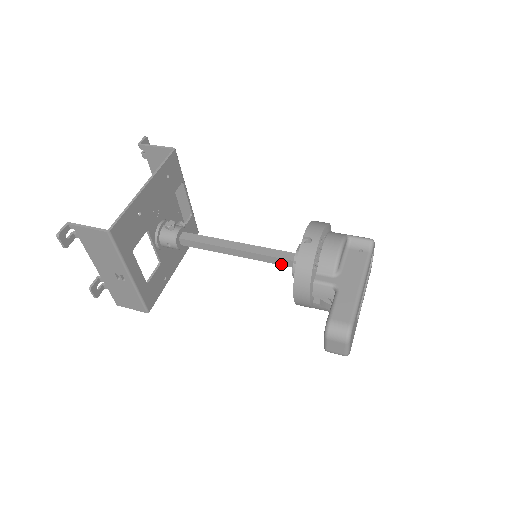
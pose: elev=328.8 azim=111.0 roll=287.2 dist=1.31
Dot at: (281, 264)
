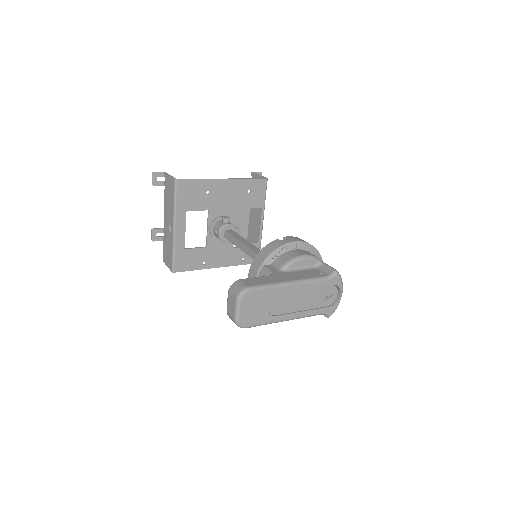
Dot at: occluded
